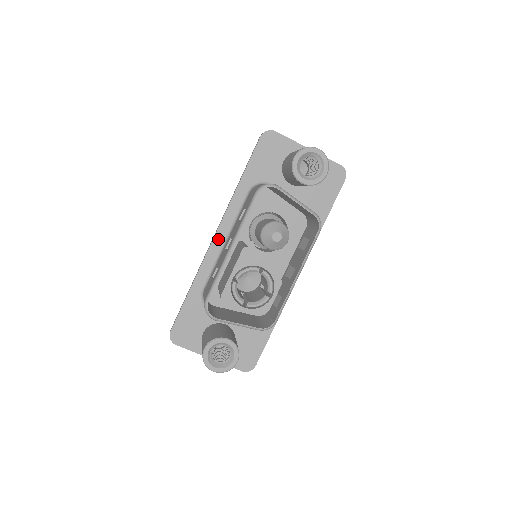
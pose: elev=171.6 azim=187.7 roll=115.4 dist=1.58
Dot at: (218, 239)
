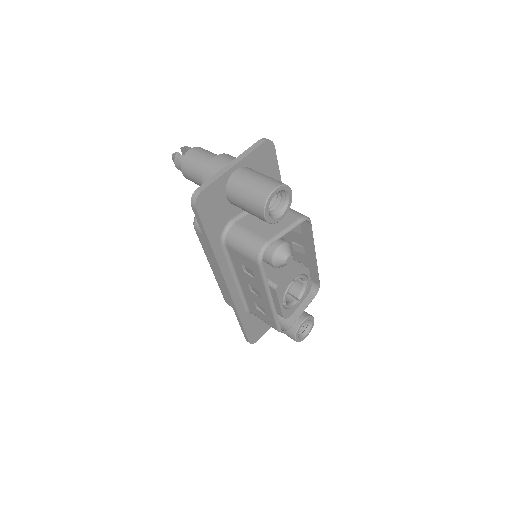
Dot at: (231, 286)
